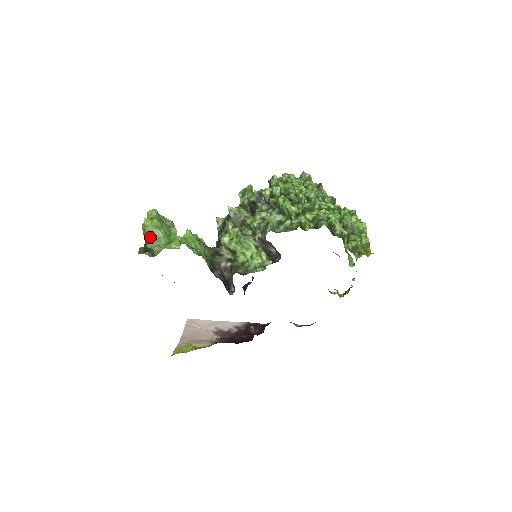
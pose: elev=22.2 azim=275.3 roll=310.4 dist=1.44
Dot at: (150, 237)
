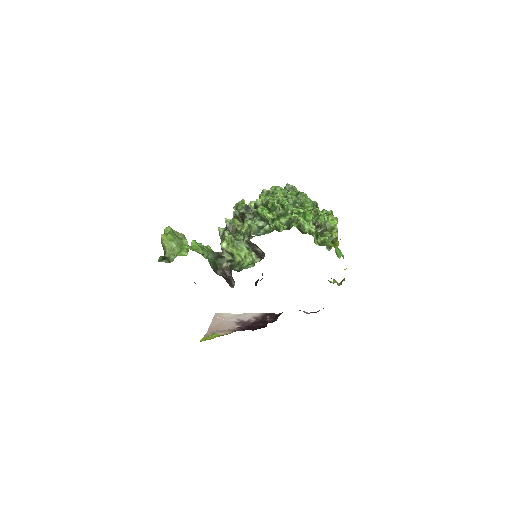
Dot at: (167, 248)
